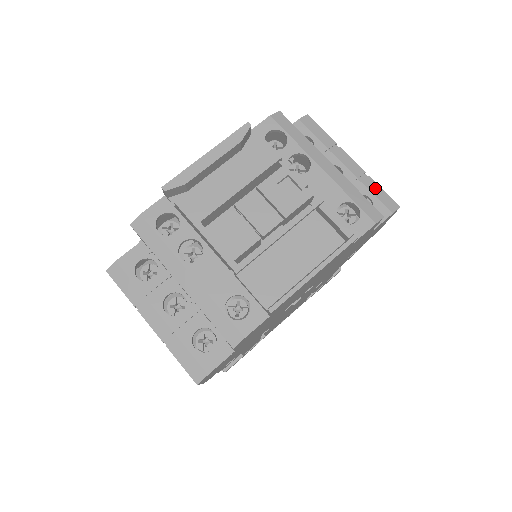
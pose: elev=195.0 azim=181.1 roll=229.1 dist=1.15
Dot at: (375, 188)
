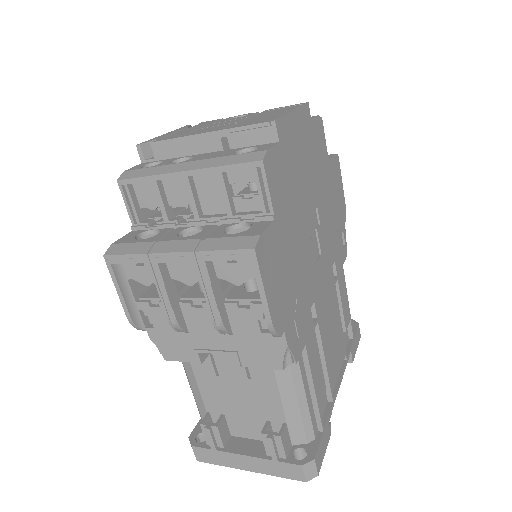
Dot at: occluded
